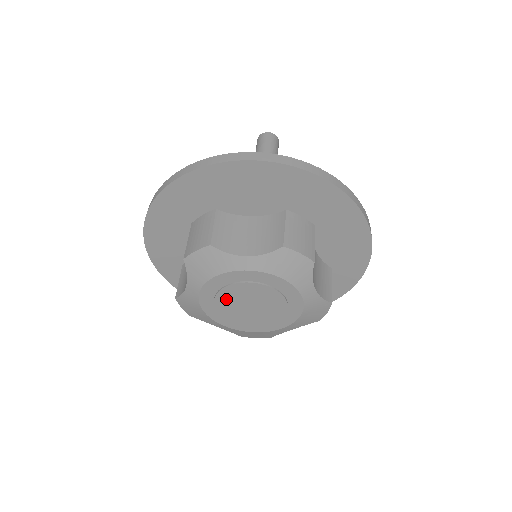
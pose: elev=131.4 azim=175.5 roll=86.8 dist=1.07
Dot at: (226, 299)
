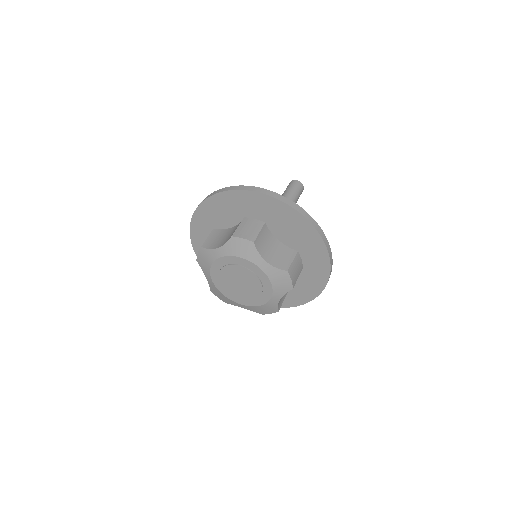
Dot at: (226, 281)
